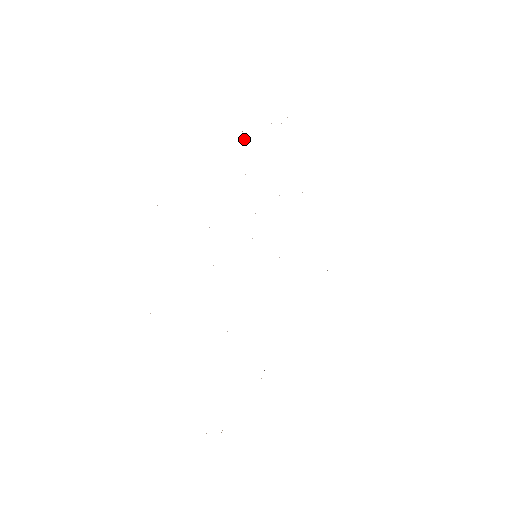
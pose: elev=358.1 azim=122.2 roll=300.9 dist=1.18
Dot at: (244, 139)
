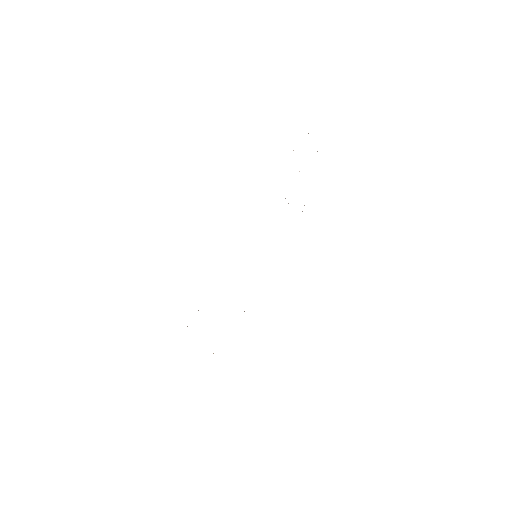
Dot at: occluded
